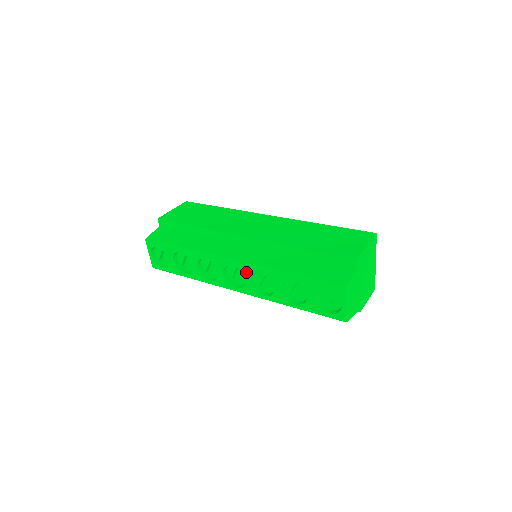
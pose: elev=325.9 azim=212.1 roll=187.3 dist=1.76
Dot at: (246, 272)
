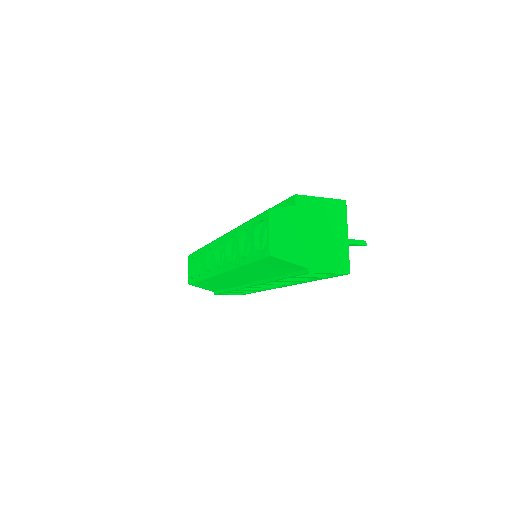
Dot at: (224, 243)
